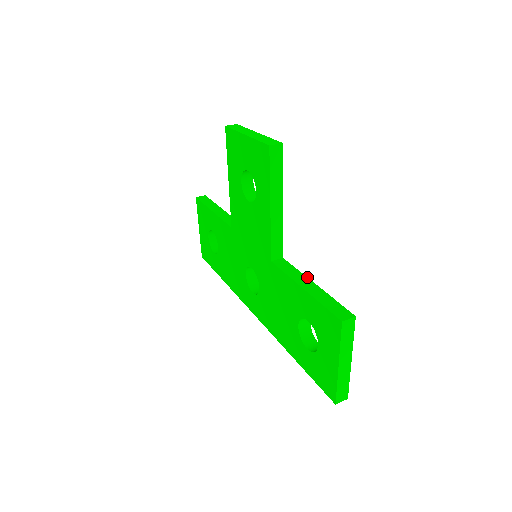
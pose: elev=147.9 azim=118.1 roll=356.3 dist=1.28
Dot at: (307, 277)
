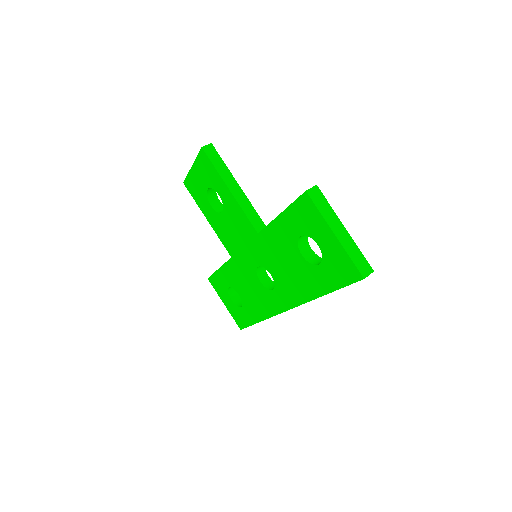
Dot at: occluded
